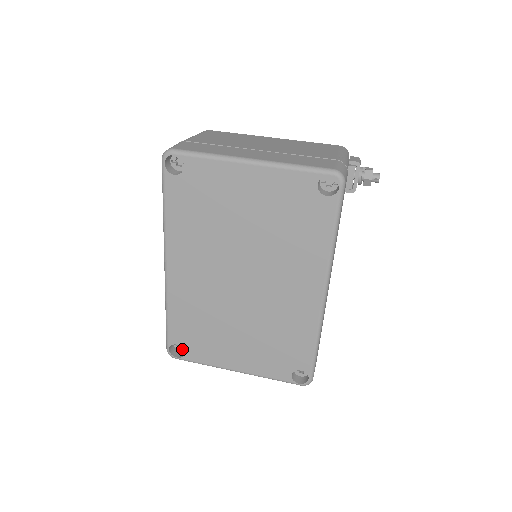
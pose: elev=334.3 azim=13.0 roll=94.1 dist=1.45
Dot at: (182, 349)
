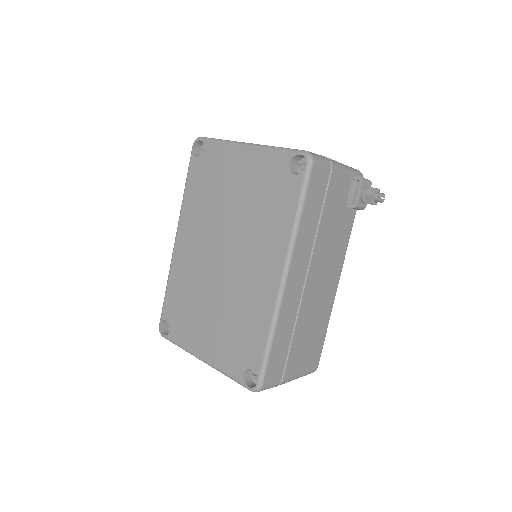
Dot at: occluded
